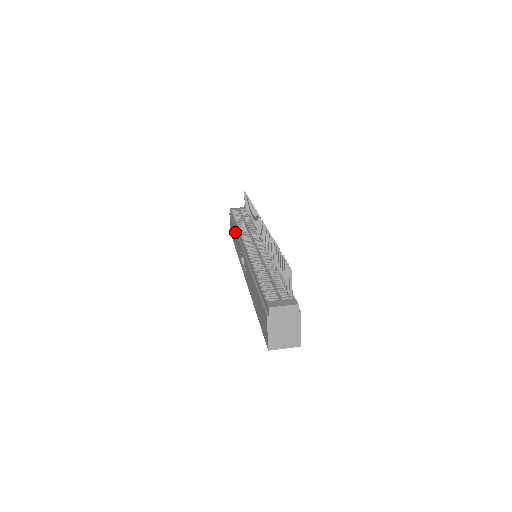
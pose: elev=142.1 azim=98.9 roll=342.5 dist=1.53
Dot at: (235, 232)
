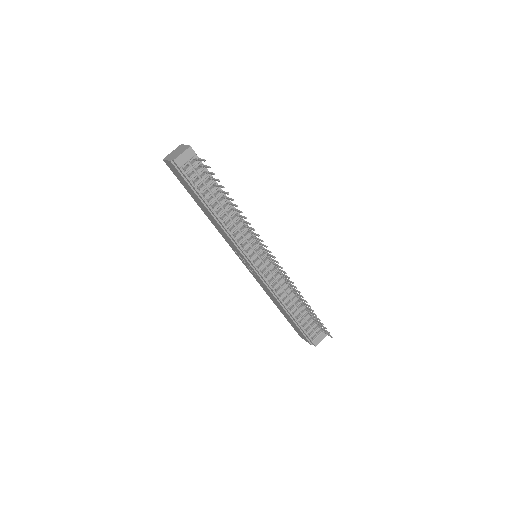
Dot at: (213, 219)
